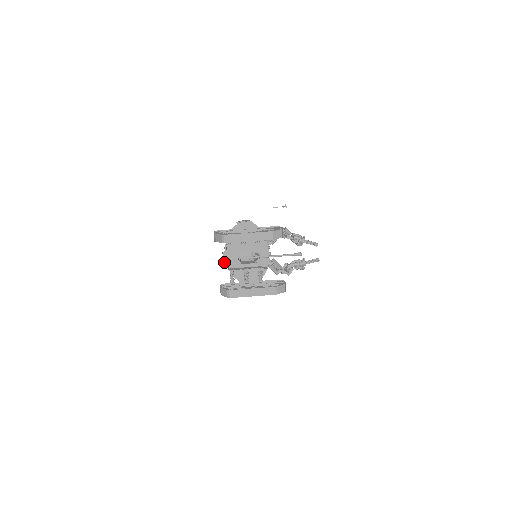
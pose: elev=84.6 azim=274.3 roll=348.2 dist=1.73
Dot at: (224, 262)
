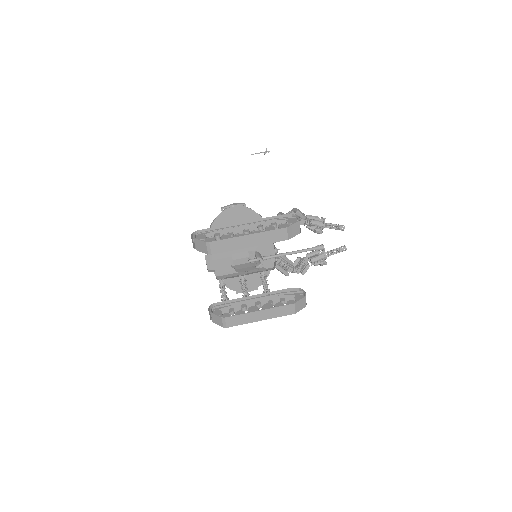
Dot at: (208, 269)
